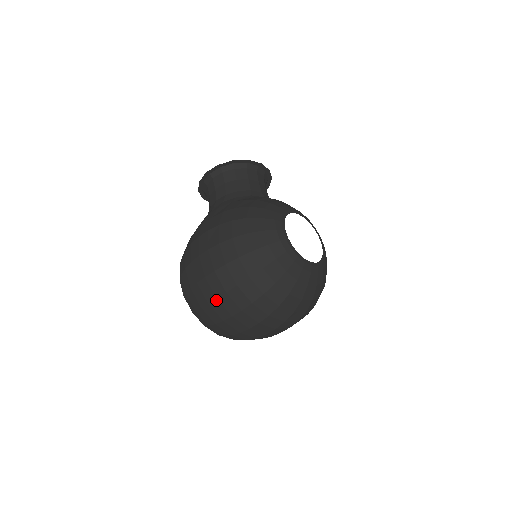
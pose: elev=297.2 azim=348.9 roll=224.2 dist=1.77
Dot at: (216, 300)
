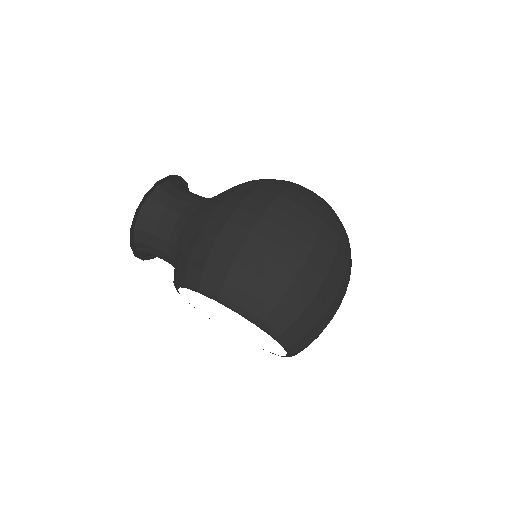
Dot at: (304, 266)
